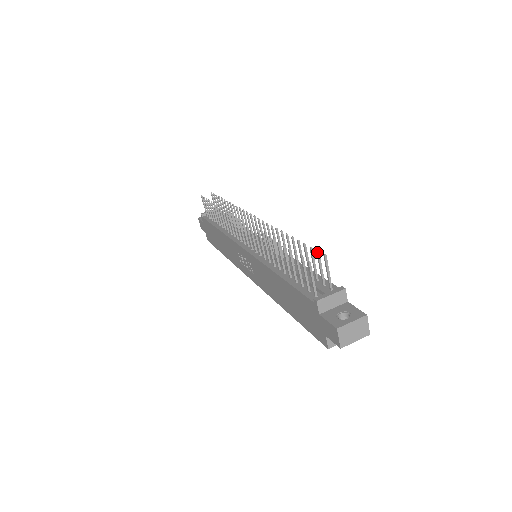
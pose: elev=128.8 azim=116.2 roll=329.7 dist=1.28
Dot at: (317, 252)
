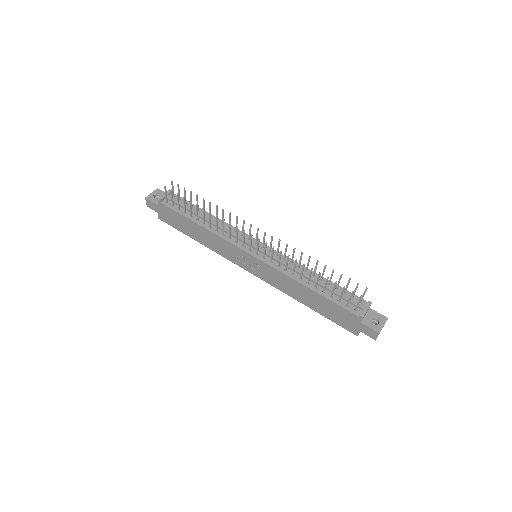
Dot at: (358, 284)
